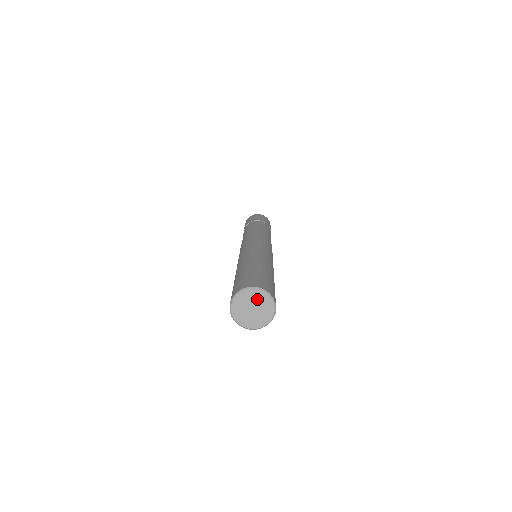
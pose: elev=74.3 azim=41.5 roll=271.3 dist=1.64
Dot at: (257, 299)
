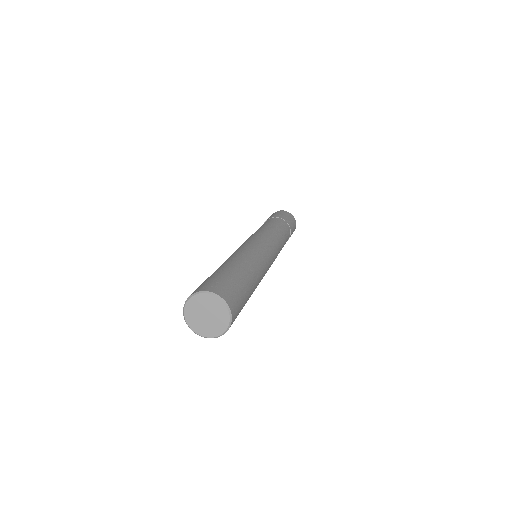
Dot at: (215, 308)
